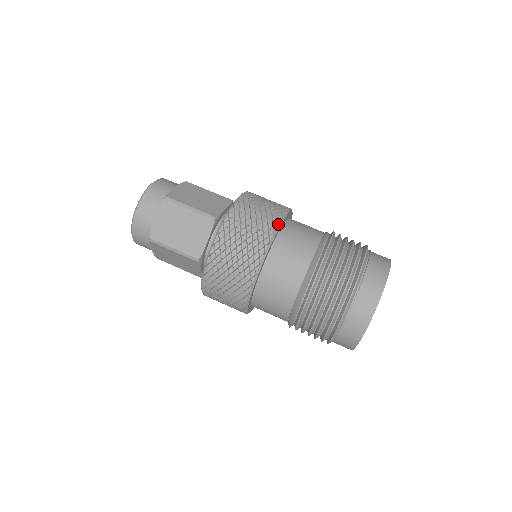
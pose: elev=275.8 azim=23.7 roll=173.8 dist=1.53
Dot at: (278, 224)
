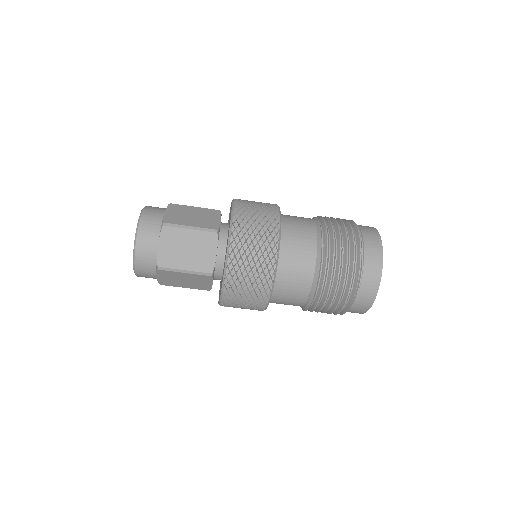
Dot at: (279, 221)
